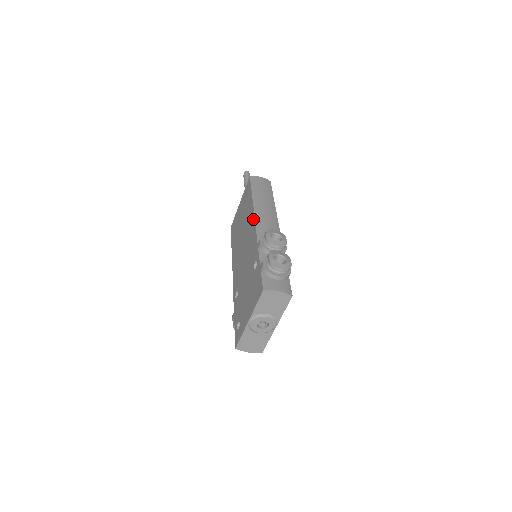
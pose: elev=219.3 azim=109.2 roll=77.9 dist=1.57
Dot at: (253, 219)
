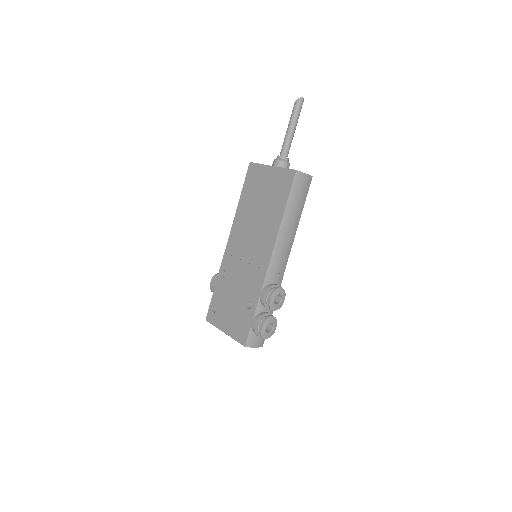
Dot at: (271, 248)
